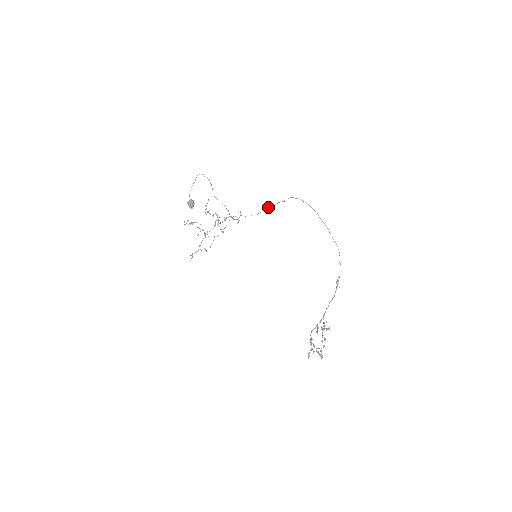
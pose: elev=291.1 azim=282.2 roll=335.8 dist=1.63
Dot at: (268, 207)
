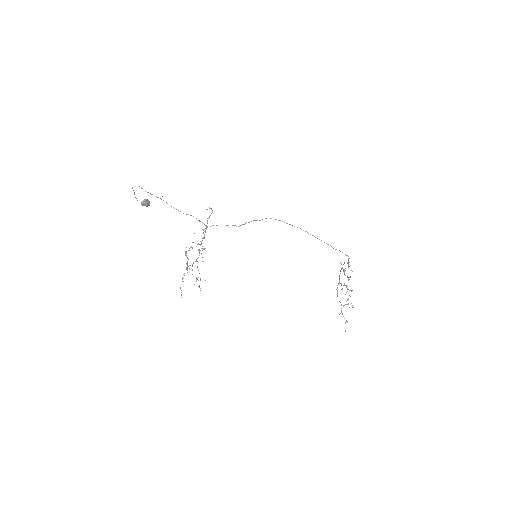
Dot at: (244, 224)
